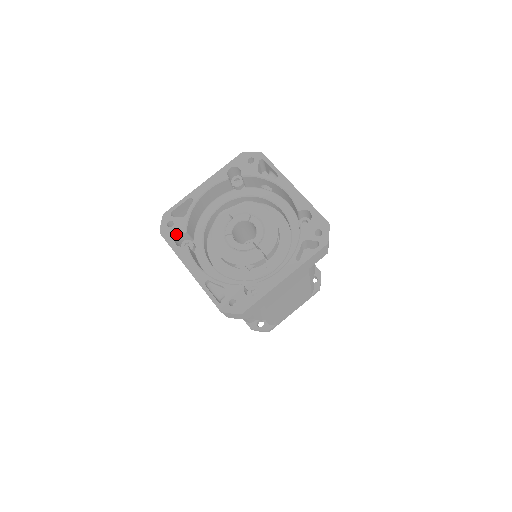
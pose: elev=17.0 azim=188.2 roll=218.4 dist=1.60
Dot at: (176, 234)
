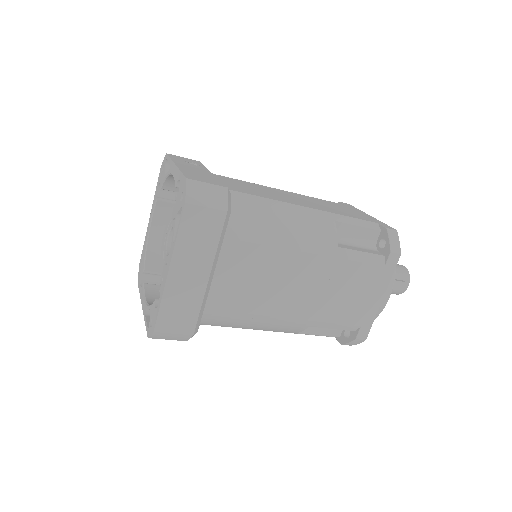
Dot at: (141, 277)
